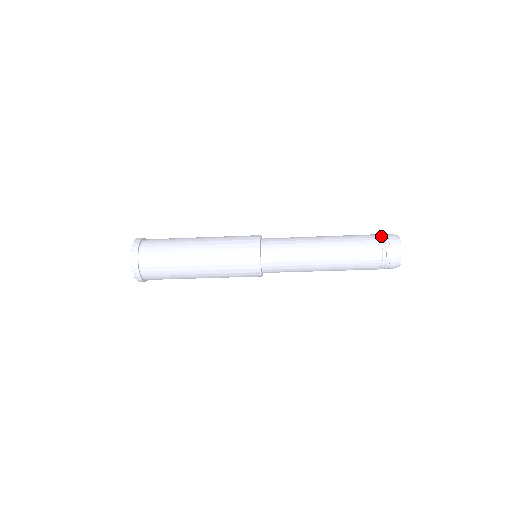
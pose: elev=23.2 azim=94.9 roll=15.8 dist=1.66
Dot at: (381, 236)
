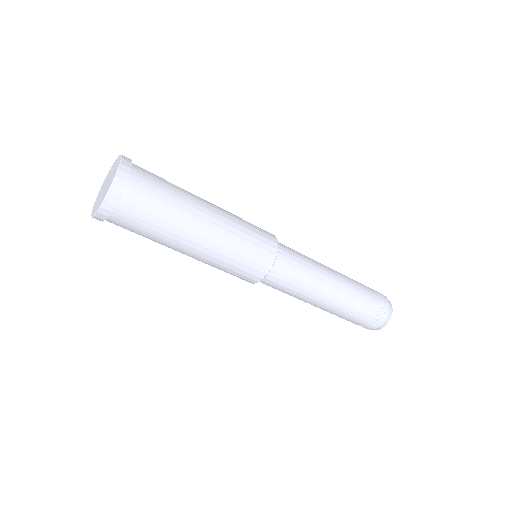
Dot at: occluded
